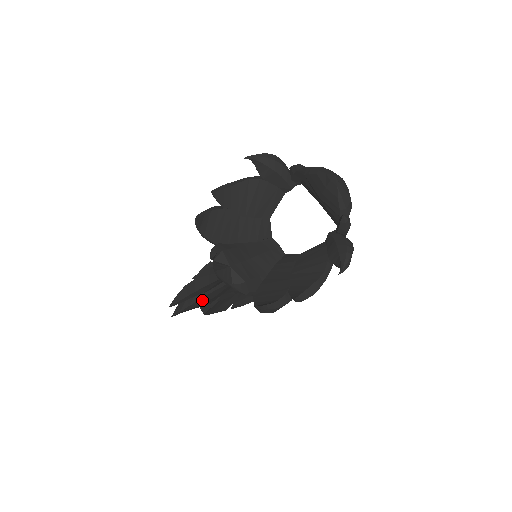
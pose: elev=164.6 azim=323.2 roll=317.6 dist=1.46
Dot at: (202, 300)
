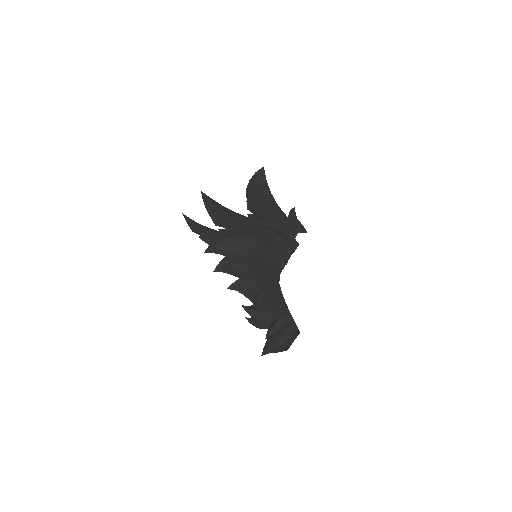
Dot at: occluded
